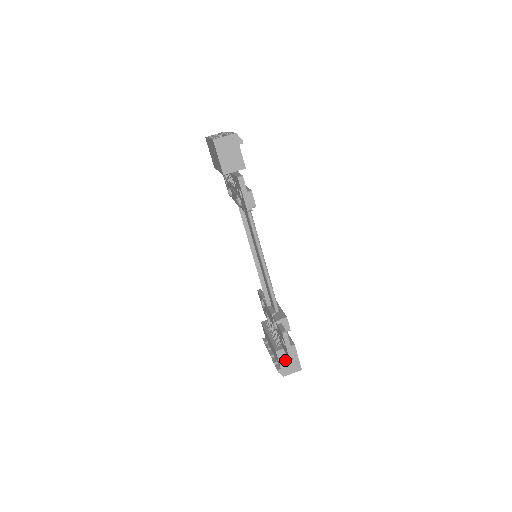
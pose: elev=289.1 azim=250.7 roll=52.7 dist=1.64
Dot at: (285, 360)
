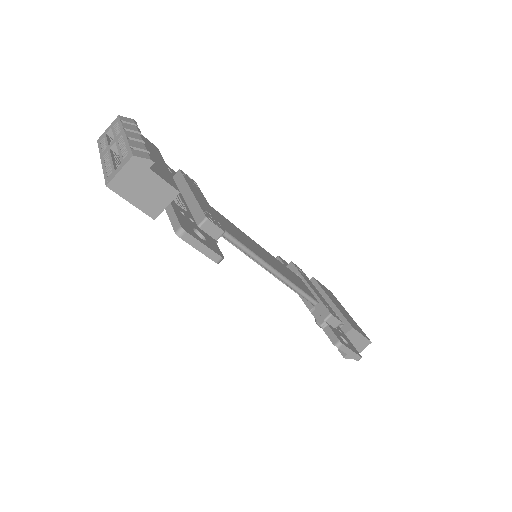
Dot at: occluded
